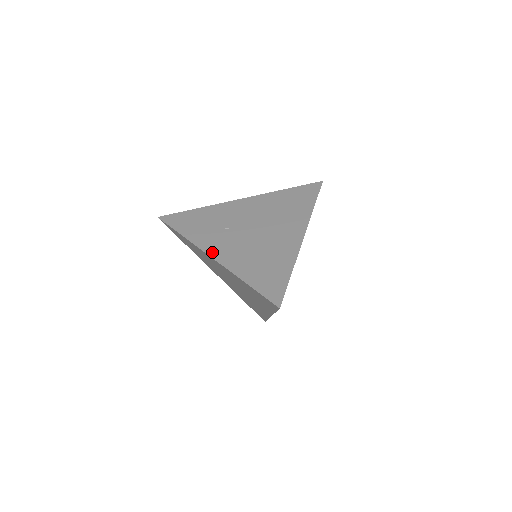
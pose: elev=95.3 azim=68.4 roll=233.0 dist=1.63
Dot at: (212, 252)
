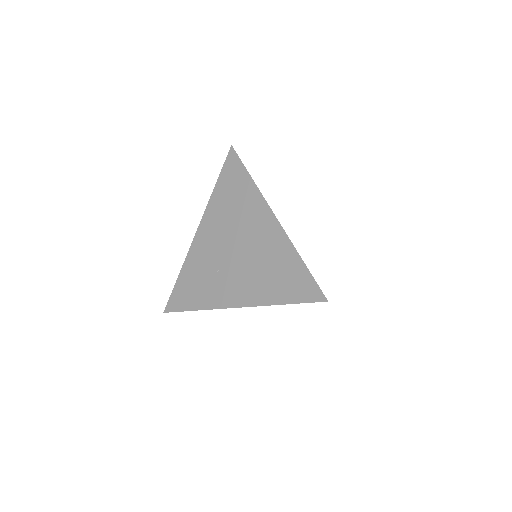
Dot at: (232, 303)
